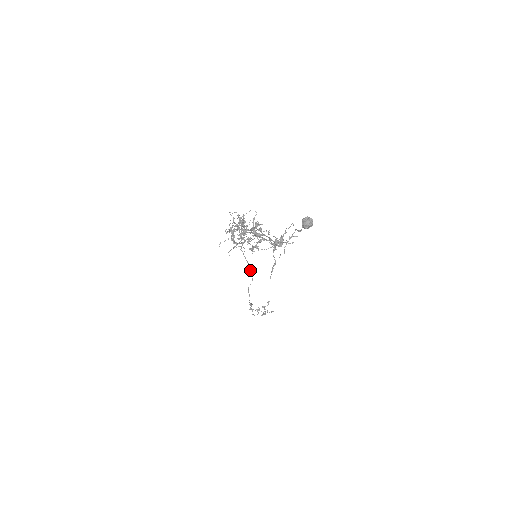
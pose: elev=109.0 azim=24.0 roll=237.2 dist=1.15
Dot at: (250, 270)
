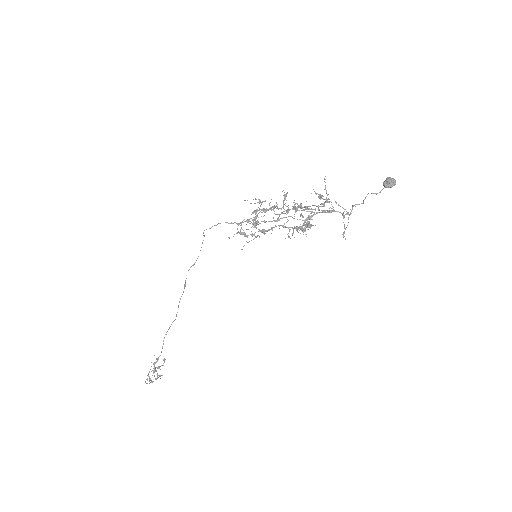
Dot at: (178, 305)
